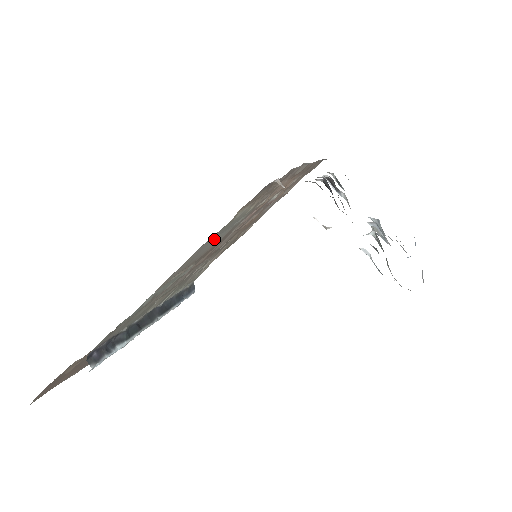
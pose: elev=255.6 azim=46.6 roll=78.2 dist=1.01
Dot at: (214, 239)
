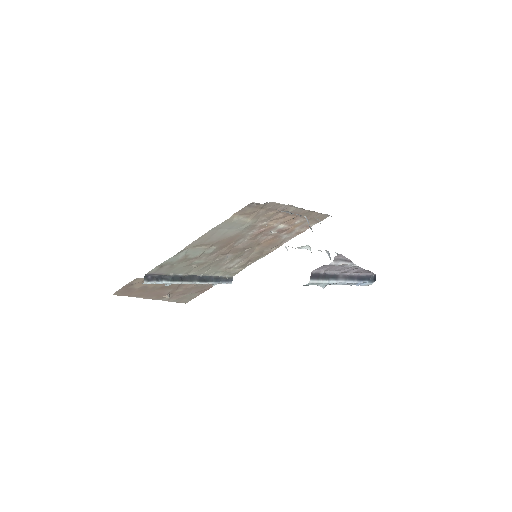
Dot at: (223, 231)
